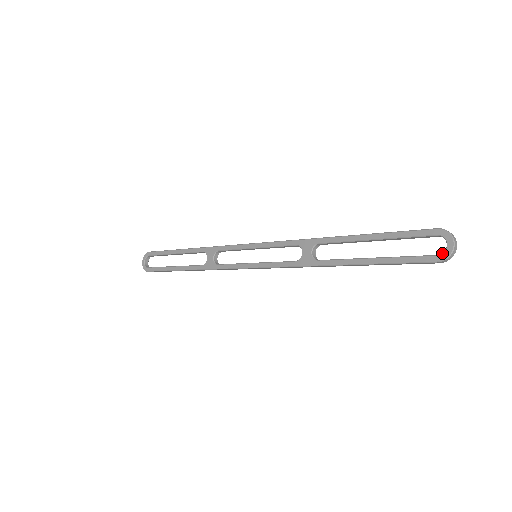
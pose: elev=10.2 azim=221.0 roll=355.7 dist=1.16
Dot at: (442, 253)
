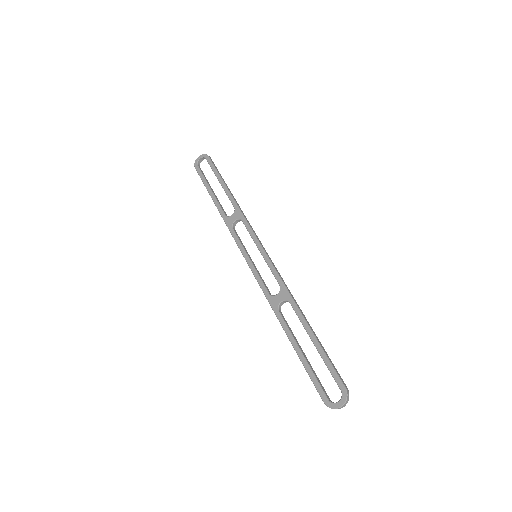
Dot at: (331, 402)
